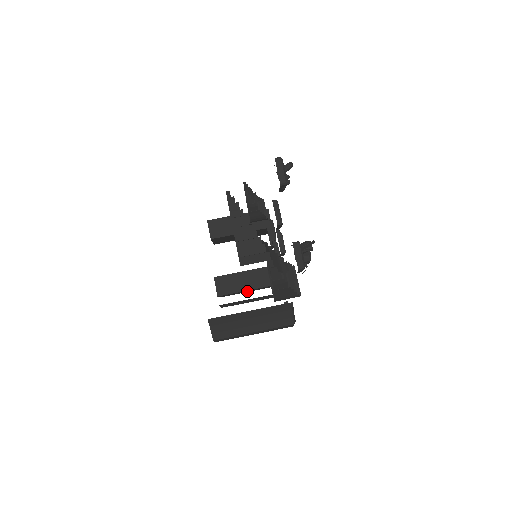
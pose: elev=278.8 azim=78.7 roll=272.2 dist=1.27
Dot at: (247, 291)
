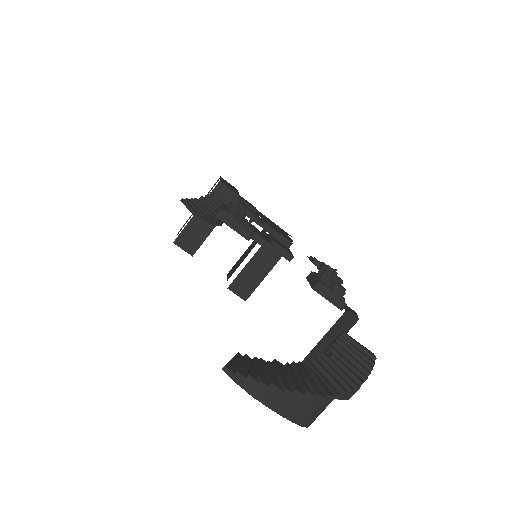
Dot at: occluded
